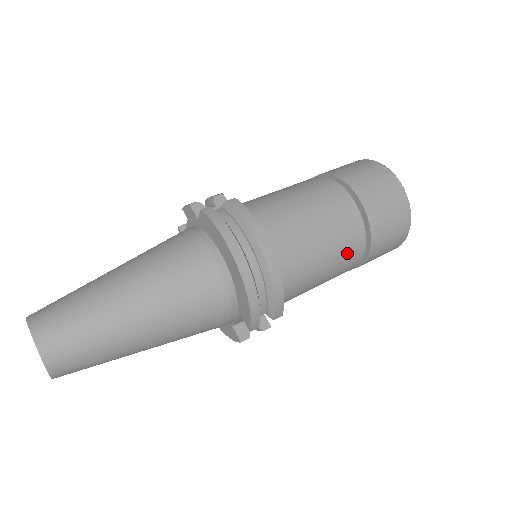
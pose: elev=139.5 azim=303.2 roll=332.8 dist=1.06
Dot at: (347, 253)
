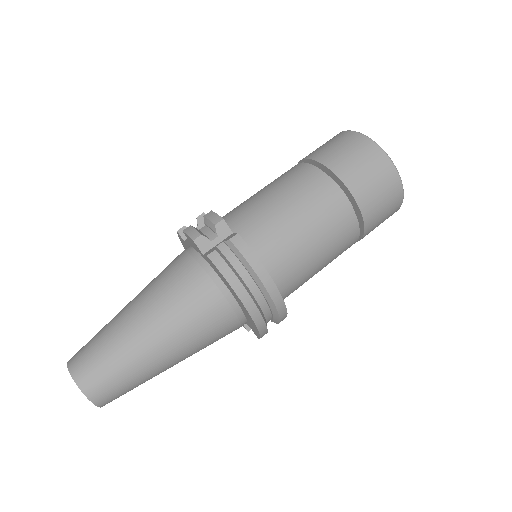
Dot at: (341, 251)
